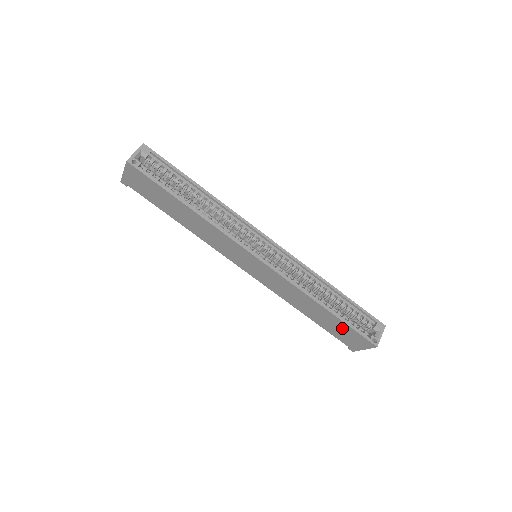
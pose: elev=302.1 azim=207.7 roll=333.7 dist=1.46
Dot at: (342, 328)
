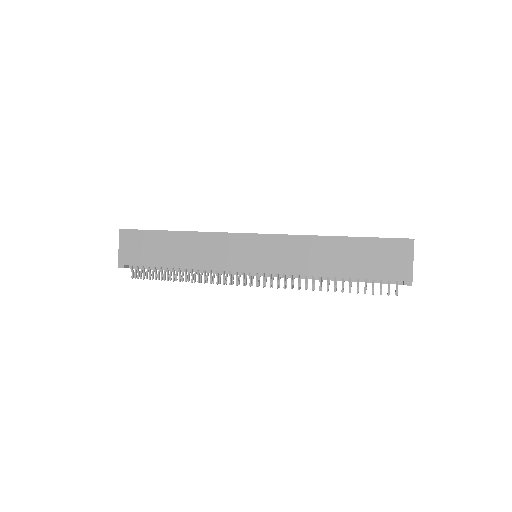
Dot at: (371, 251)
